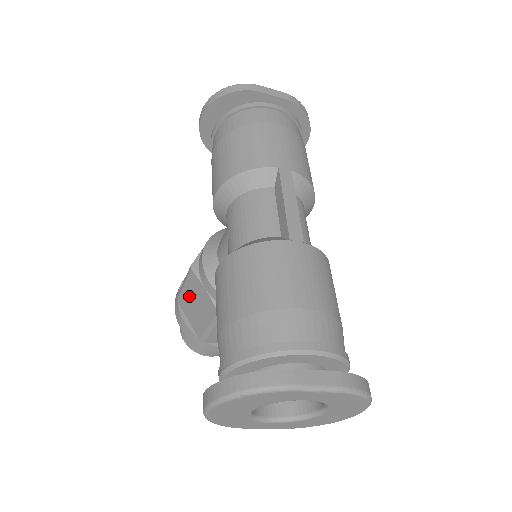
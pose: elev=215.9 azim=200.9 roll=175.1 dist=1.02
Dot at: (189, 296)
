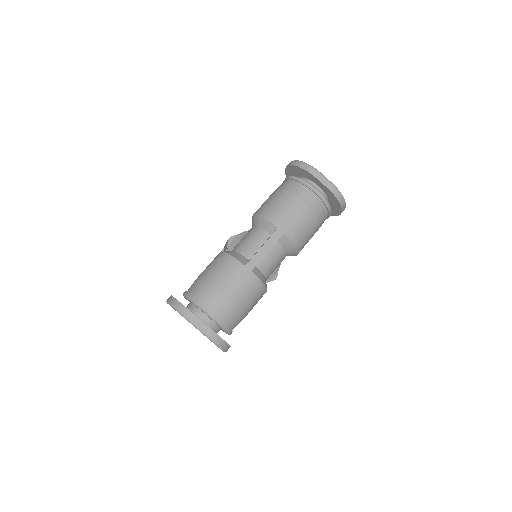
Dot at: (225, 248)
